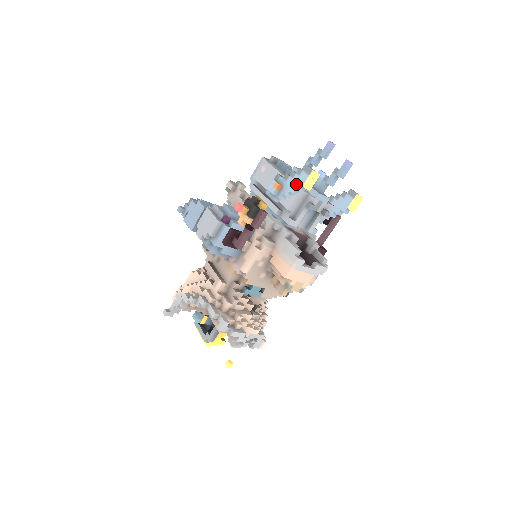
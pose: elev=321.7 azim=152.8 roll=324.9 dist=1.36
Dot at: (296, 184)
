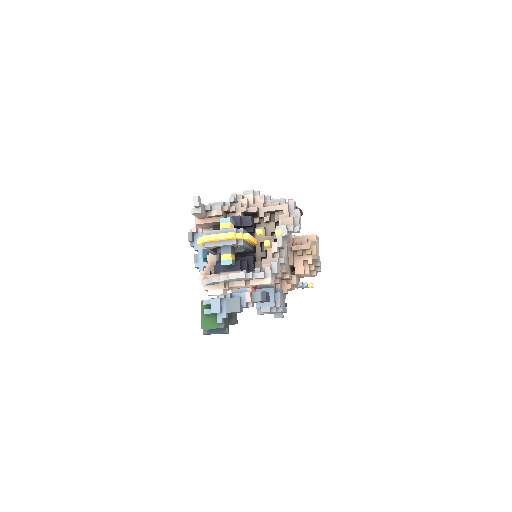
Dot at: occluded
